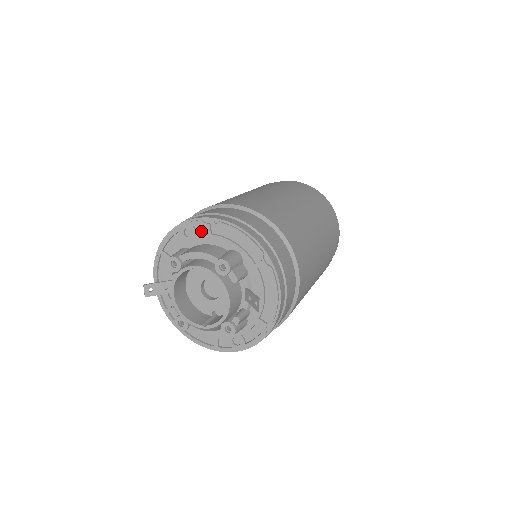
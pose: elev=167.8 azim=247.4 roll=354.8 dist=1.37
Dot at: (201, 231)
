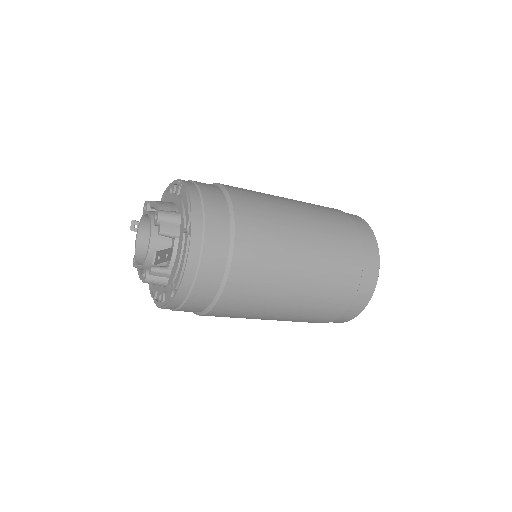
Dot at: occluded
